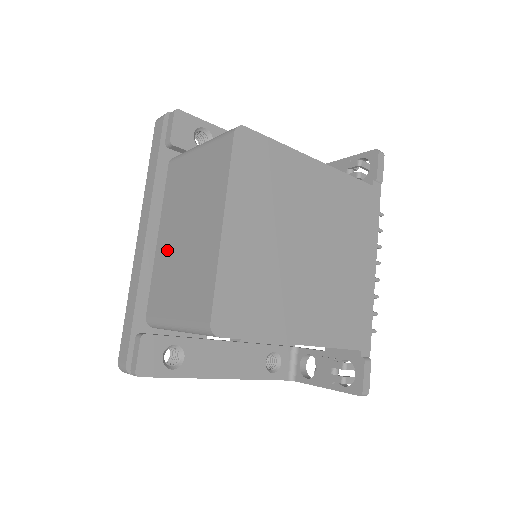
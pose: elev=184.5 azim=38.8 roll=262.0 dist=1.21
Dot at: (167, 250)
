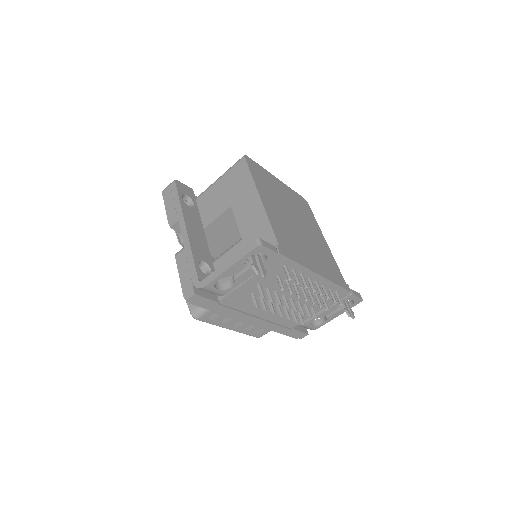
Dot at: occluded
